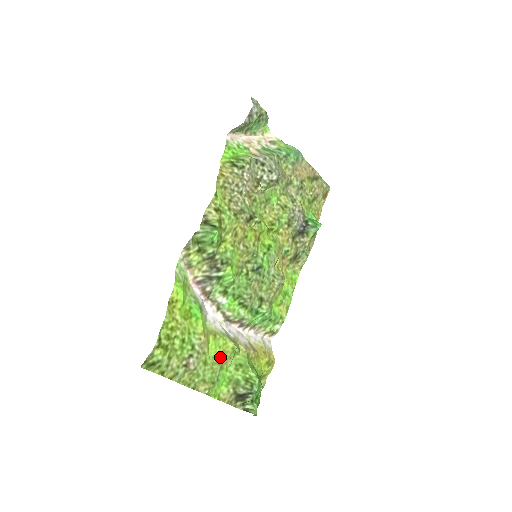
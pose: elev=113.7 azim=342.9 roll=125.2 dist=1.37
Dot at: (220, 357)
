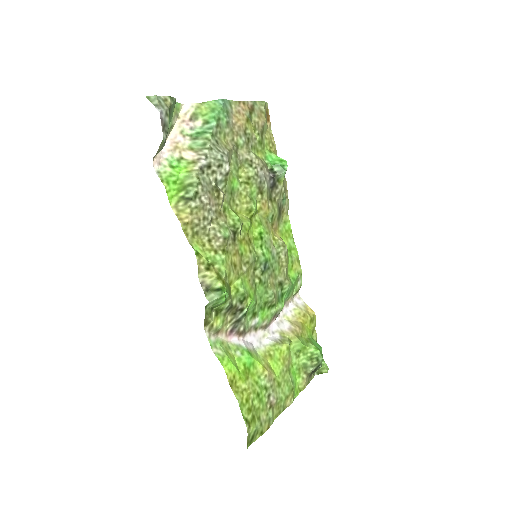
Dot at: (284, 366)
